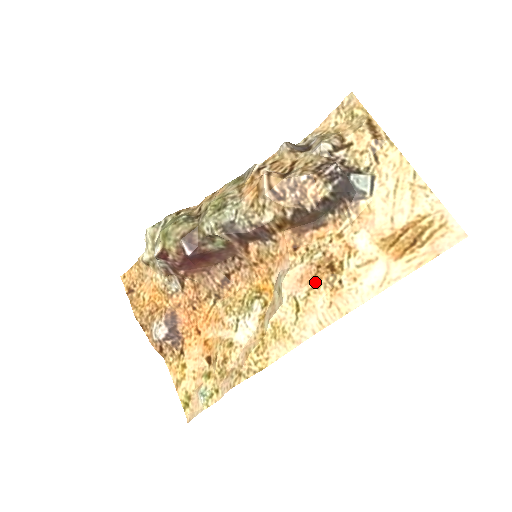
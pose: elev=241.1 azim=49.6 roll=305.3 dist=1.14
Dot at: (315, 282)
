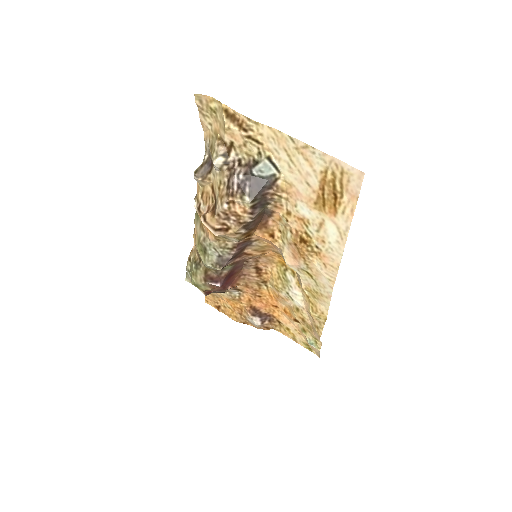
Dot at: (303, 256)
